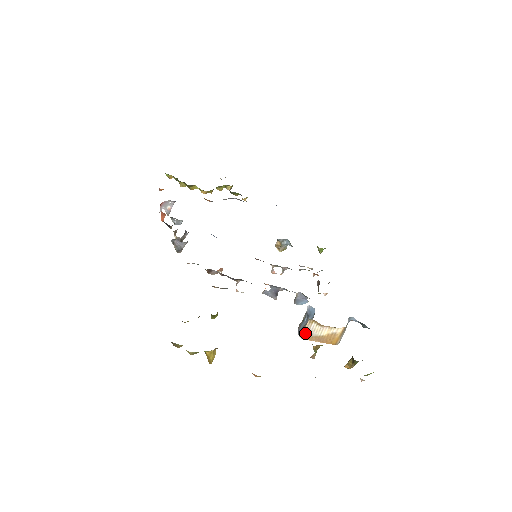
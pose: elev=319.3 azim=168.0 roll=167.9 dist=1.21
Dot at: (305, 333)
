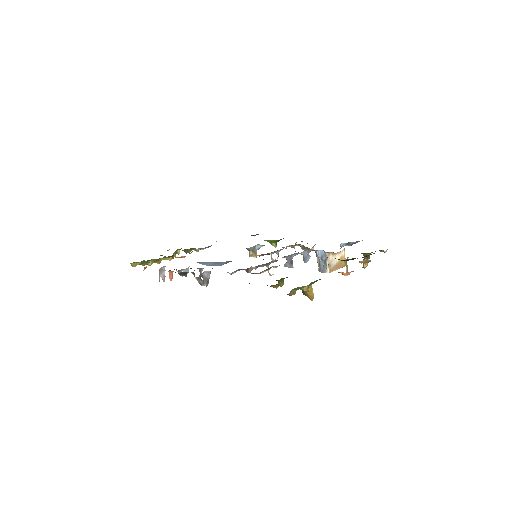
Dot at: (329, 267)
